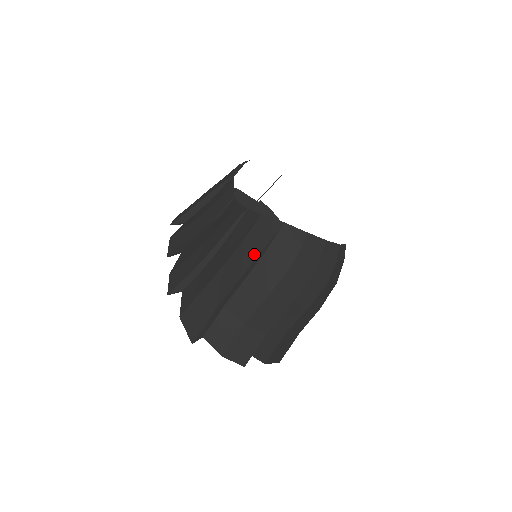
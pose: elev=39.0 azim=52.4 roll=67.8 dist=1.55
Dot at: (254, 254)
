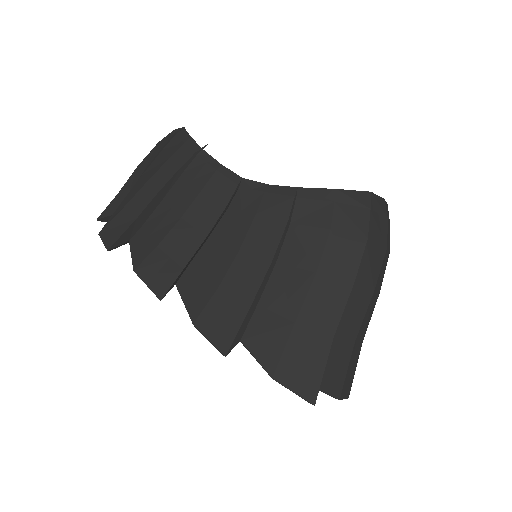
Dot at: (359, 244)
